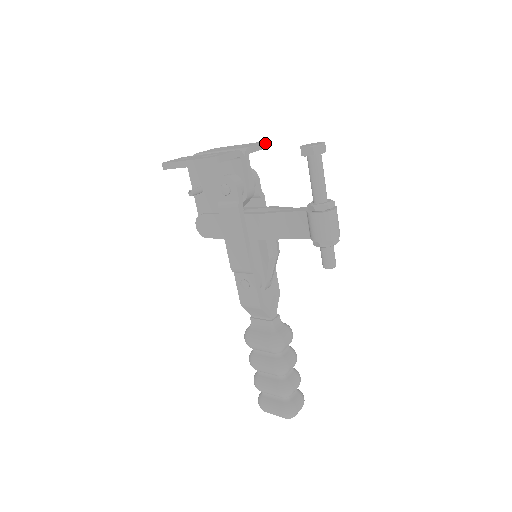
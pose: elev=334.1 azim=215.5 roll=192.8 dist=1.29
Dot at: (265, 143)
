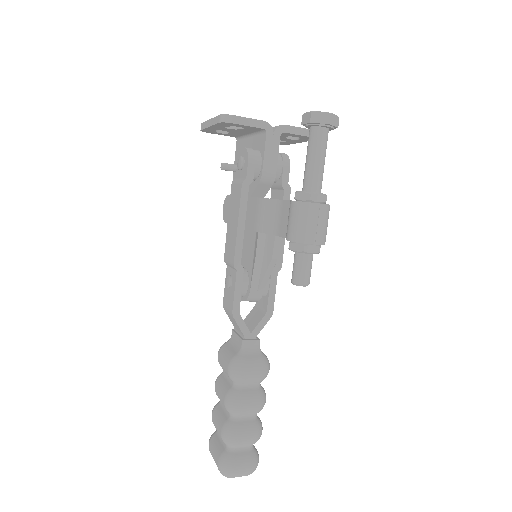
Dot at: occluded
